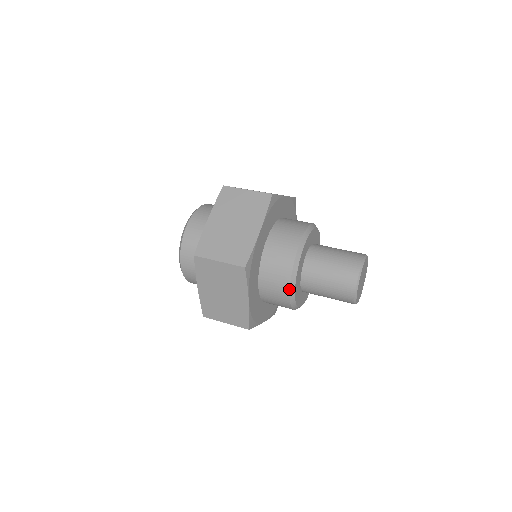
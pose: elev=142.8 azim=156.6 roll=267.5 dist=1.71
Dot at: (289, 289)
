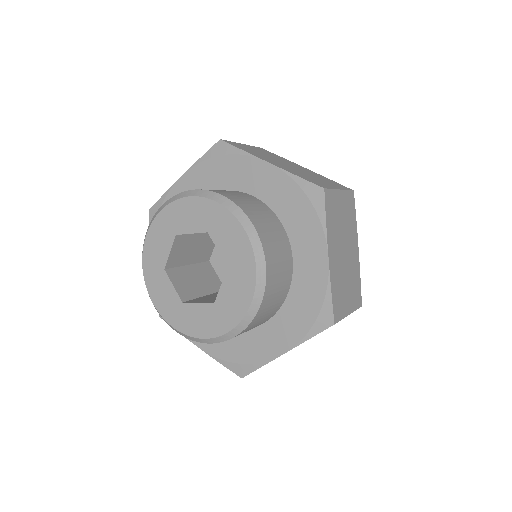
Dot at: occluded
